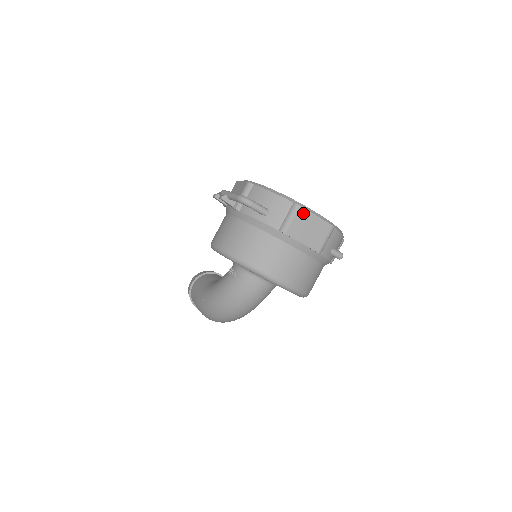
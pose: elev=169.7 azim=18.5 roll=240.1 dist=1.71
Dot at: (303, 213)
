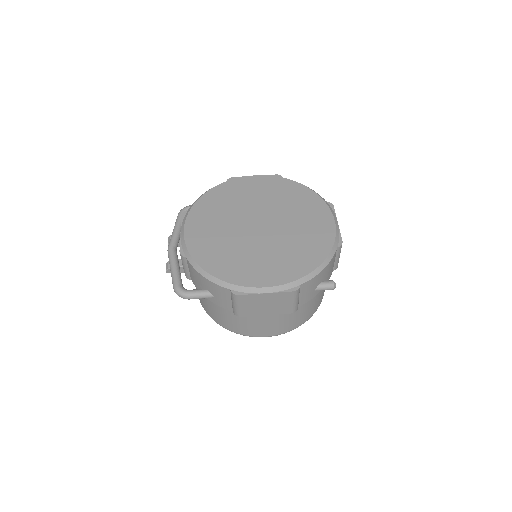
Dot at: (247, 298)
